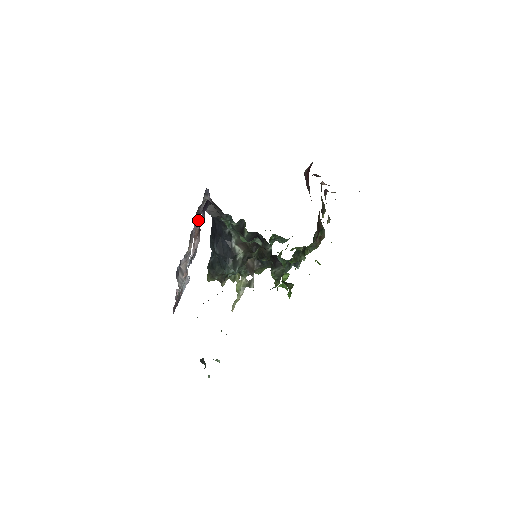
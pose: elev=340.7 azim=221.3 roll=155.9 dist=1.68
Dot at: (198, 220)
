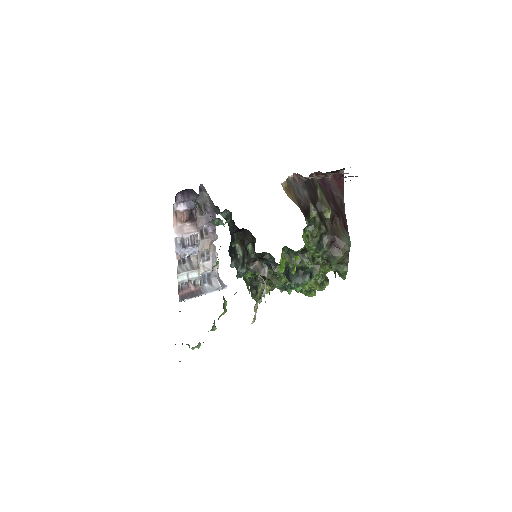
Dot at: occluded
